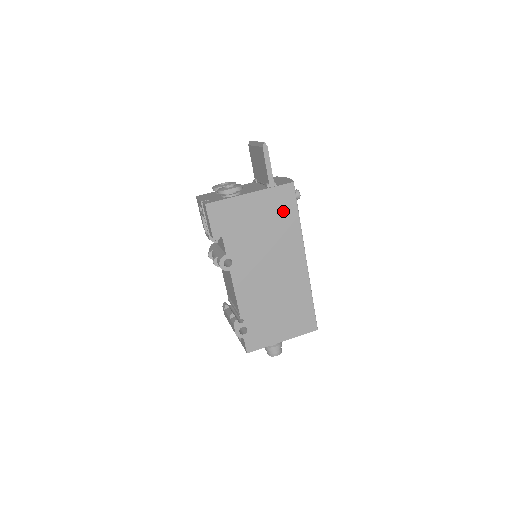
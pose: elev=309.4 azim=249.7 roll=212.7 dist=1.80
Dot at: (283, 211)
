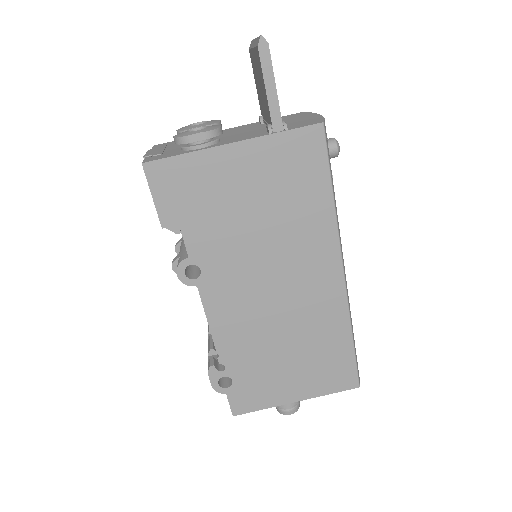
Dot at: (300, 180)
